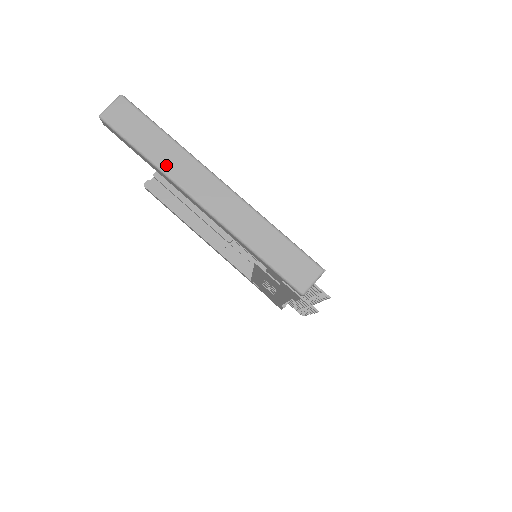
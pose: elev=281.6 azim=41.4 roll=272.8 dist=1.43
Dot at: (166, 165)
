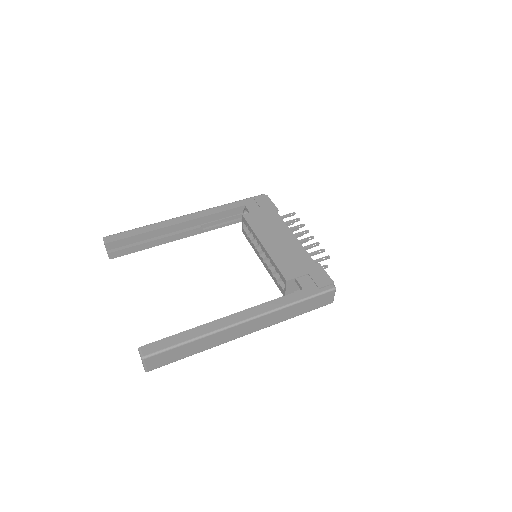
Dot at: (211, 346)
